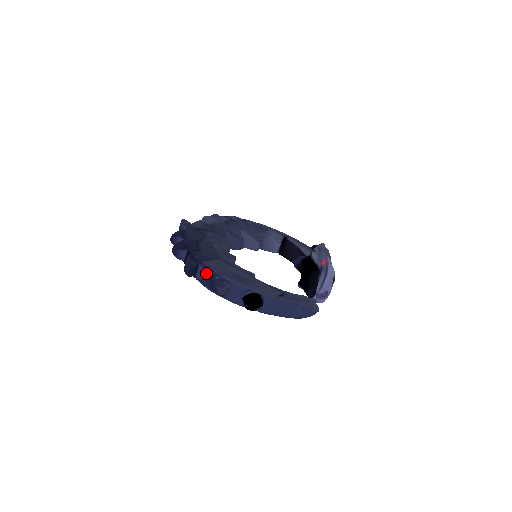
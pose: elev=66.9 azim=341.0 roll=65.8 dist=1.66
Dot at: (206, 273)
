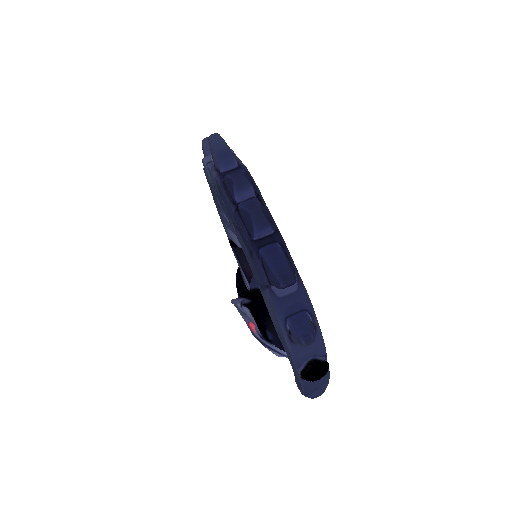
Dot at: (297, 297)
